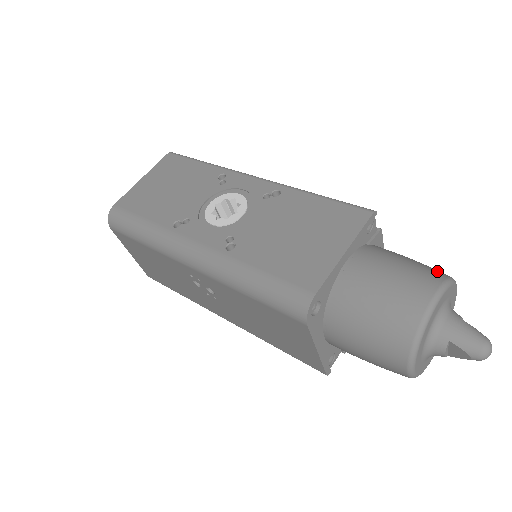
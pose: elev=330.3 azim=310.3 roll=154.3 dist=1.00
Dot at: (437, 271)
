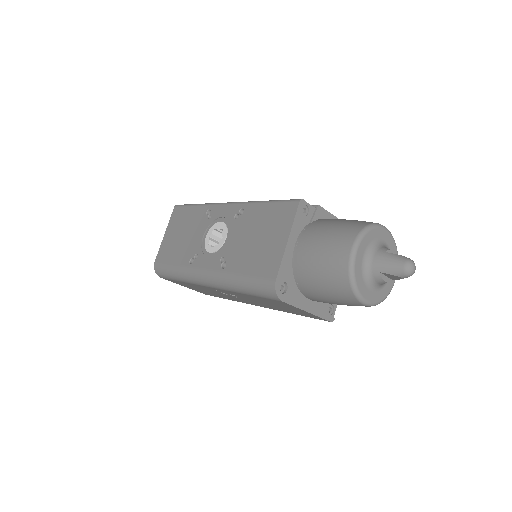
Dot at: (357, 224)
